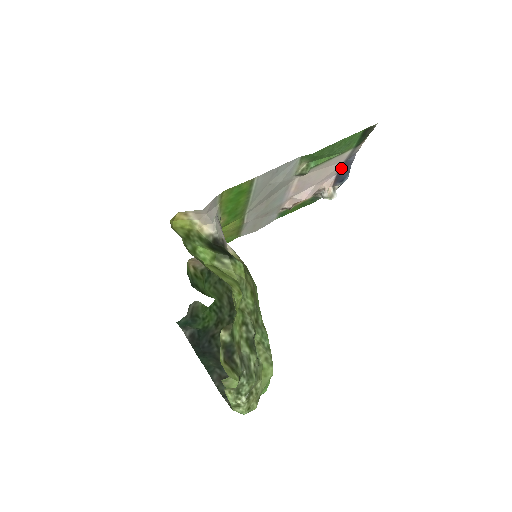
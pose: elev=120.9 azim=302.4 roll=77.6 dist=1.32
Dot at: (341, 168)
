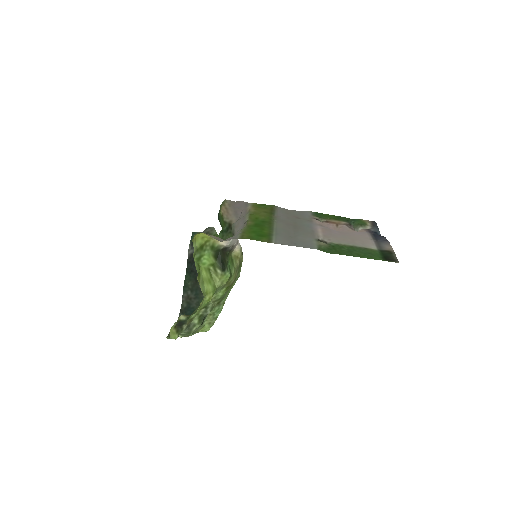
Dot at: (374, 235)
